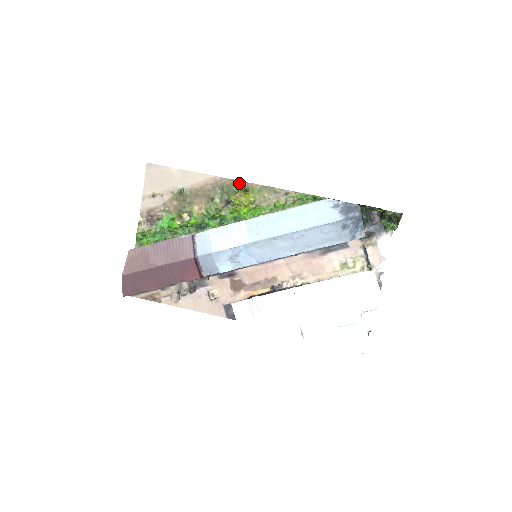
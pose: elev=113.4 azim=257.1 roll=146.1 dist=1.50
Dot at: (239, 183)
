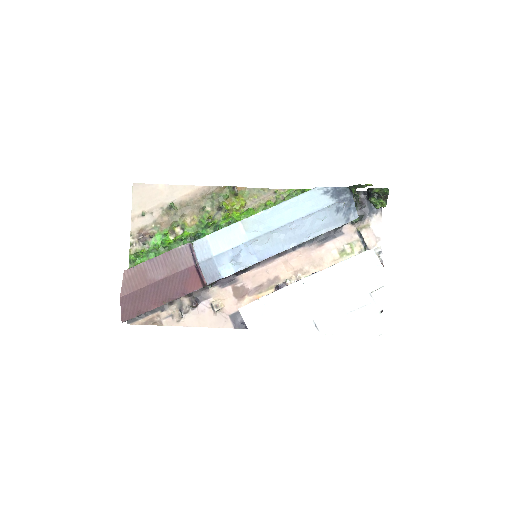
Dot at: (228, 189)
